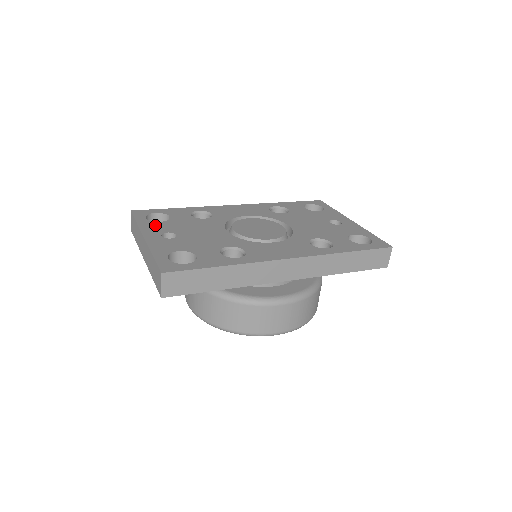
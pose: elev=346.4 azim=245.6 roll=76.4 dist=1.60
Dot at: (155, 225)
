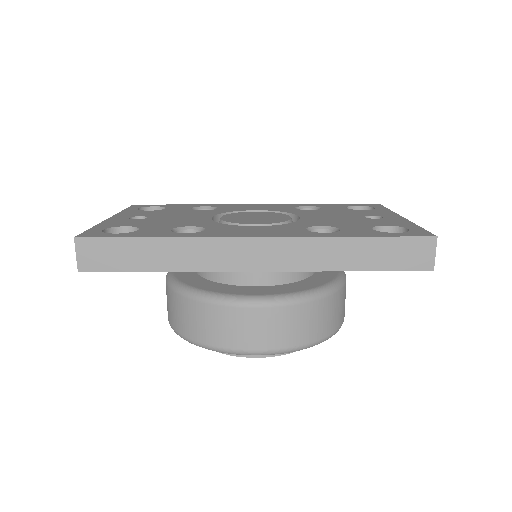
Dot at: (138, 212)
